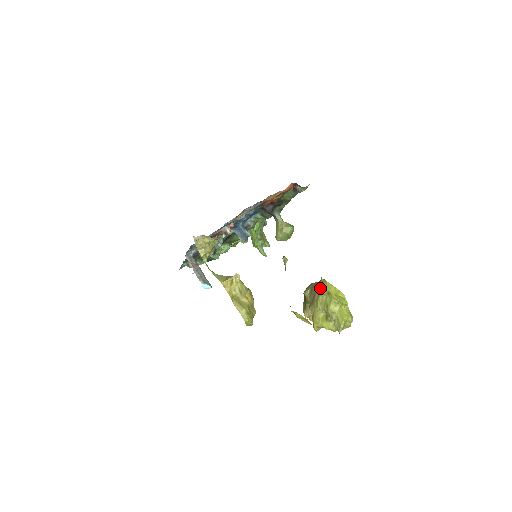
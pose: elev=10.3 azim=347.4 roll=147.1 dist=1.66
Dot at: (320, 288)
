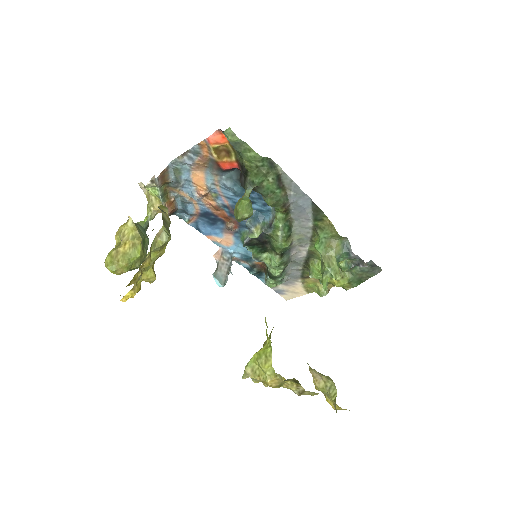
Dot at: occluded
